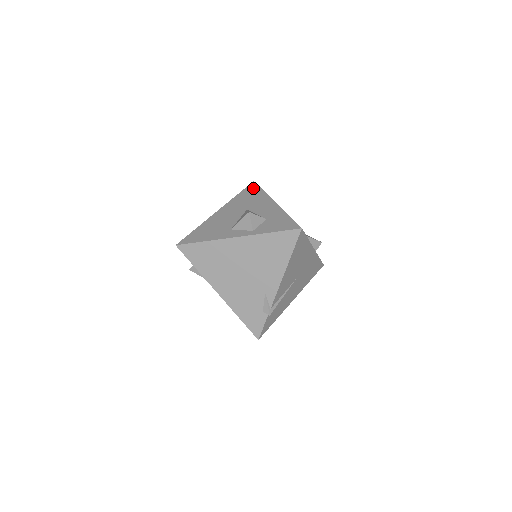
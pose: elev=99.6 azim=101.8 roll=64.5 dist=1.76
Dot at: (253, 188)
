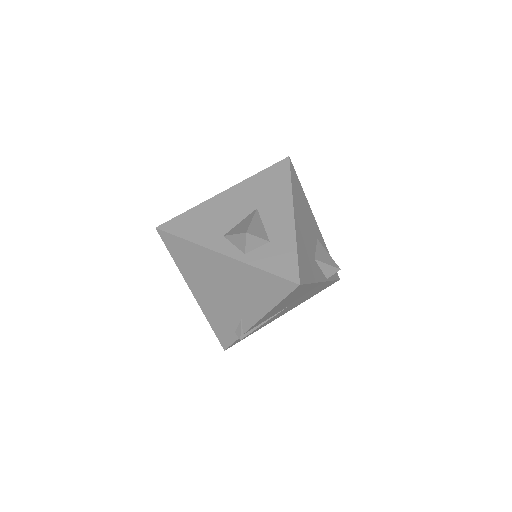
Dot at: (282, 170)
